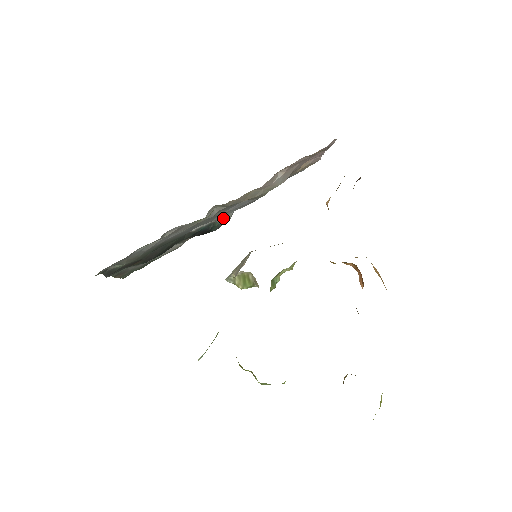
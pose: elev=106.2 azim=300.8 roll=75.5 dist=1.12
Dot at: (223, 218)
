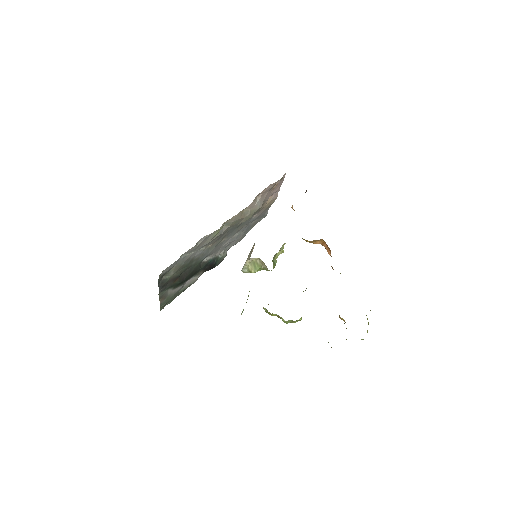
Dot at: (222, 254)
